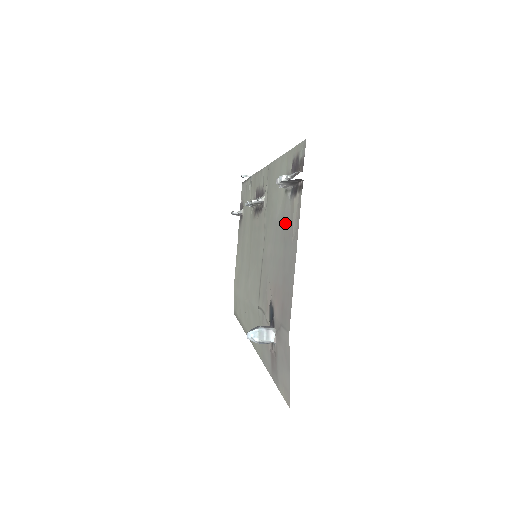
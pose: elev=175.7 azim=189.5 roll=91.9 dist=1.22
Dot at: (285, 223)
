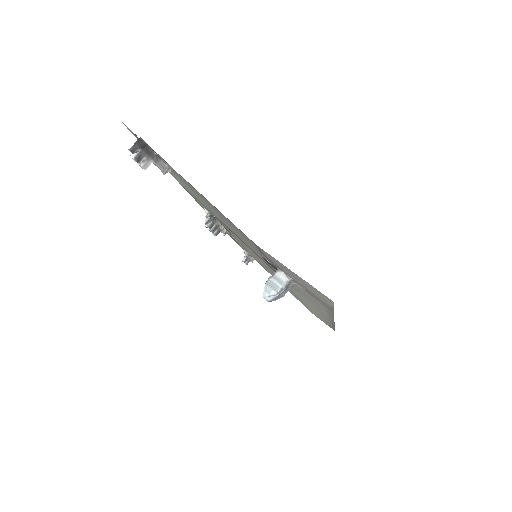
Dot at: occluded
